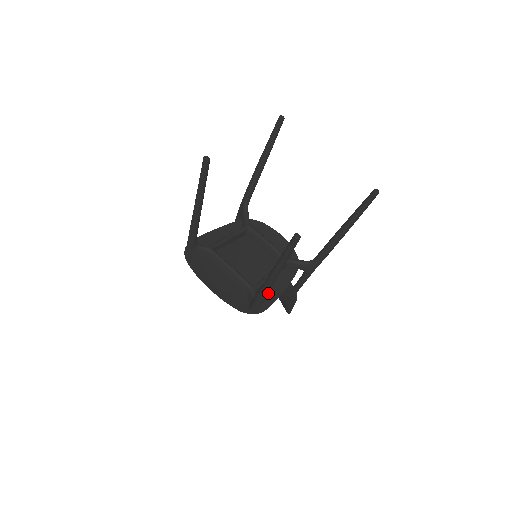
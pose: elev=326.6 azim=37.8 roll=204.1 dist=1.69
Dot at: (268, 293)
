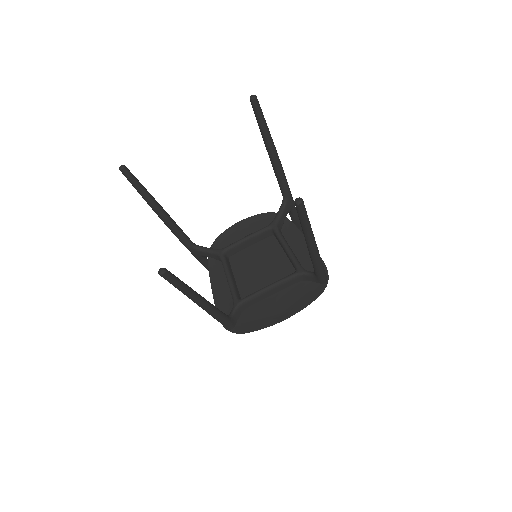
Dot at: (306, 258)
